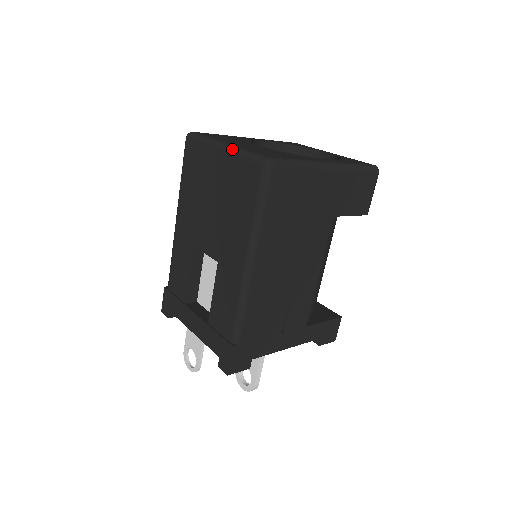
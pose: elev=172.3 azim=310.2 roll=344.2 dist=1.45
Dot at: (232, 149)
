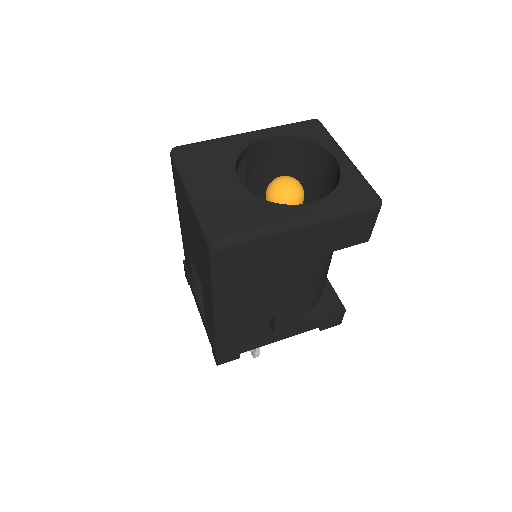
Dot at: (193, 205)
